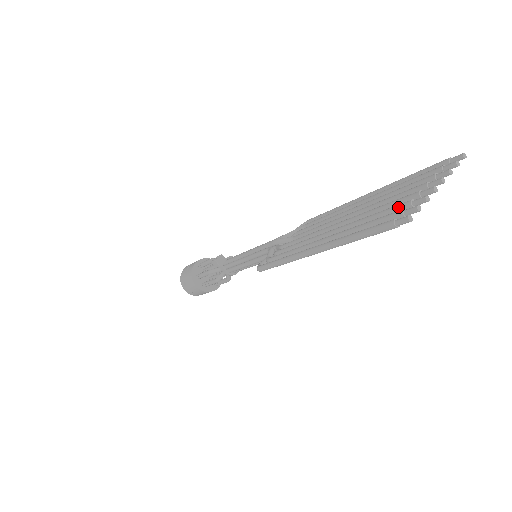
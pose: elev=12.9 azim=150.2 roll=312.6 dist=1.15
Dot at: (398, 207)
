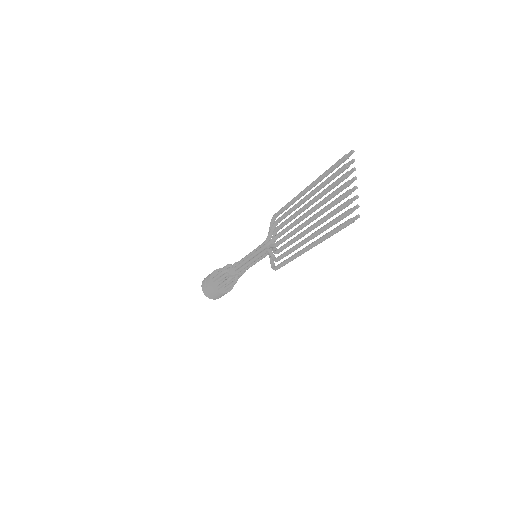
Dot at: (343, 206)
